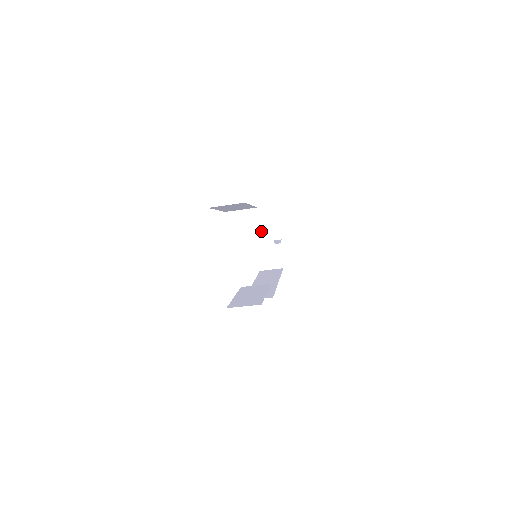
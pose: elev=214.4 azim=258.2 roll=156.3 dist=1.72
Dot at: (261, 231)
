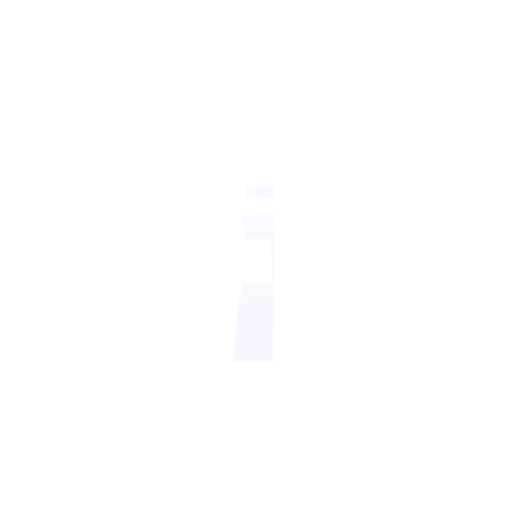
Dot at: (250, 173)
